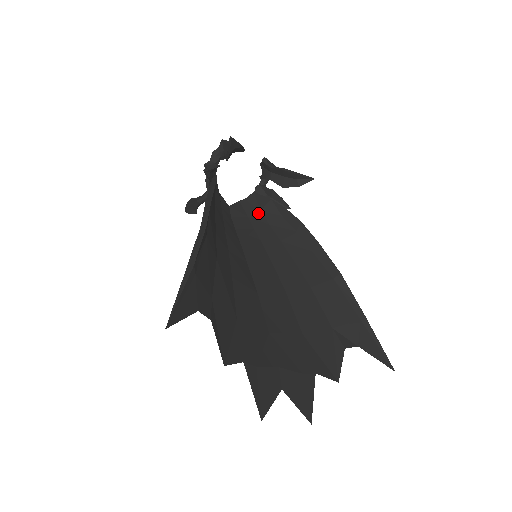
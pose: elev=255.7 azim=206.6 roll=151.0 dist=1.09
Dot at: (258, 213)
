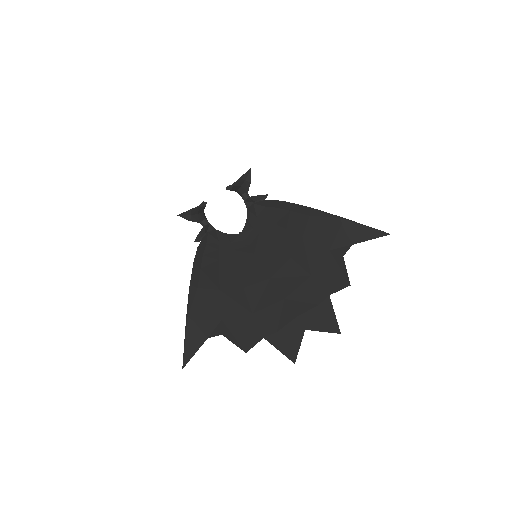
Dot at: (256, 220)
